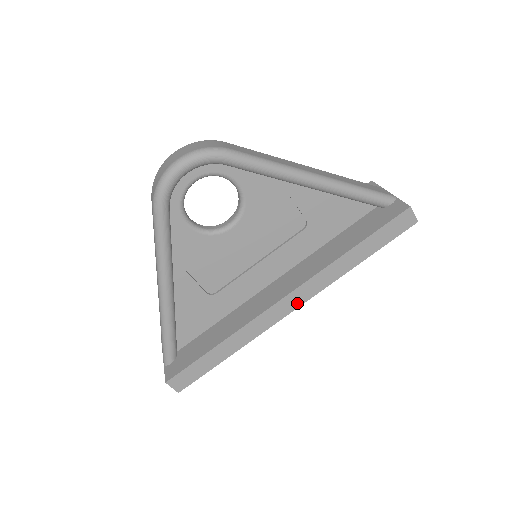
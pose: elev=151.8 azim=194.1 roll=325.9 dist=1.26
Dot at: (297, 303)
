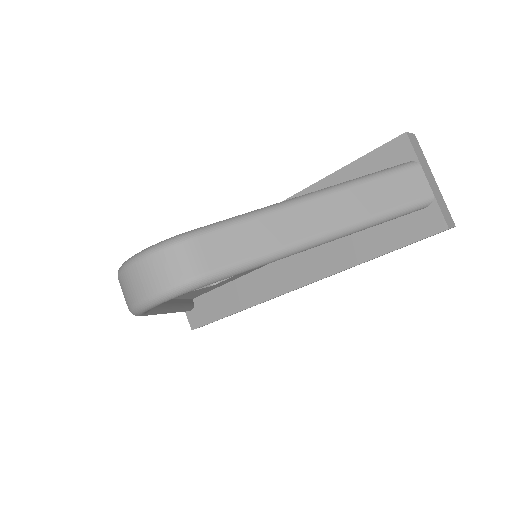
Dot at: (306, 285)
